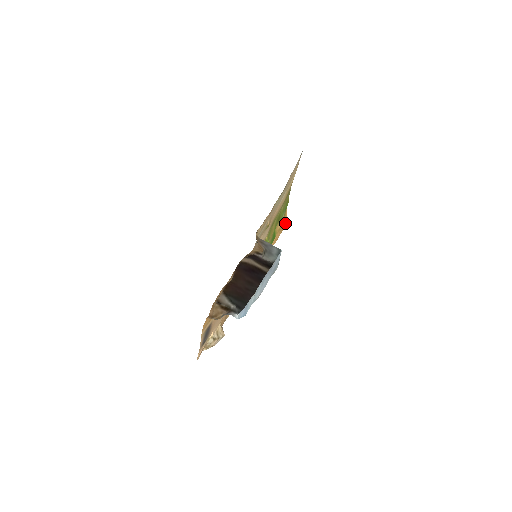
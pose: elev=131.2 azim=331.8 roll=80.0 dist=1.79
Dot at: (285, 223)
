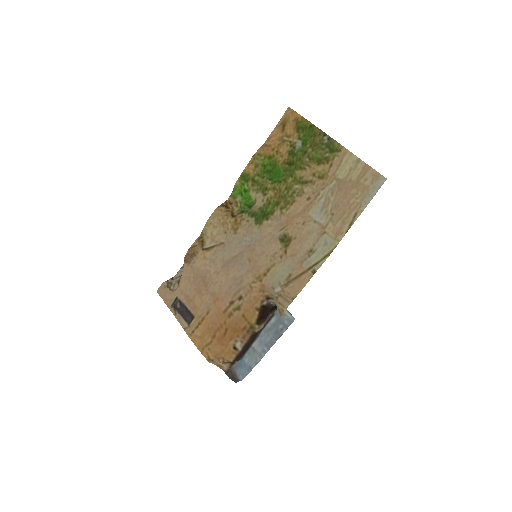
Dot at: (289, 112)
